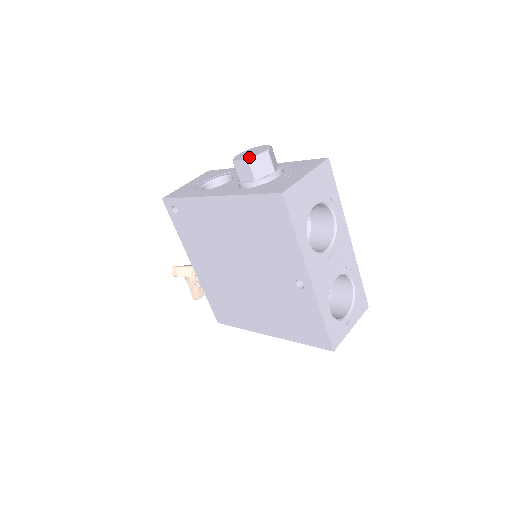
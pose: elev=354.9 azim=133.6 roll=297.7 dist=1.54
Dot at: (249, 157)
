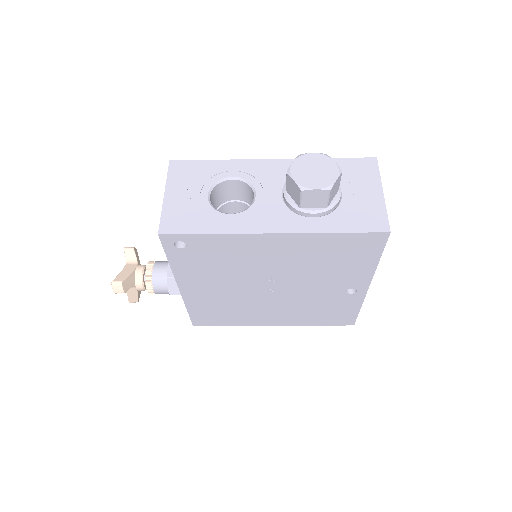
Dot at: (329, 185)
